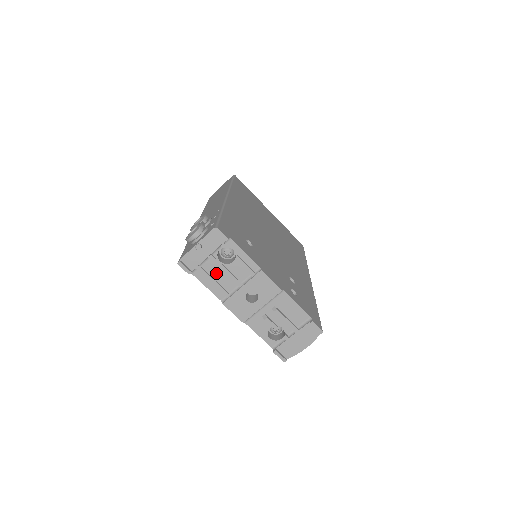
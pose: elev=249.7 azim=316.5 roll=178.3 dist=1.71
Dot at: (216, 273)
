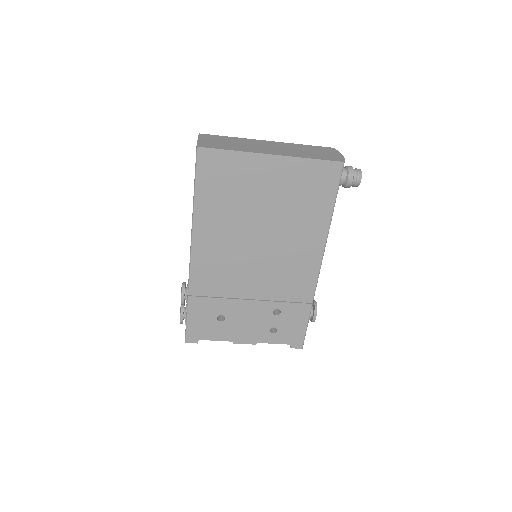
Dot at: occluded
